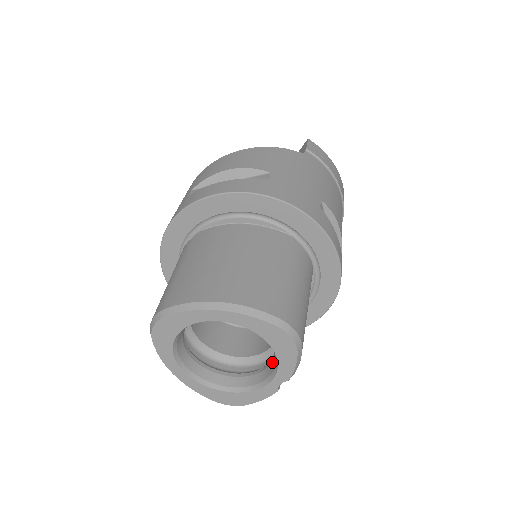
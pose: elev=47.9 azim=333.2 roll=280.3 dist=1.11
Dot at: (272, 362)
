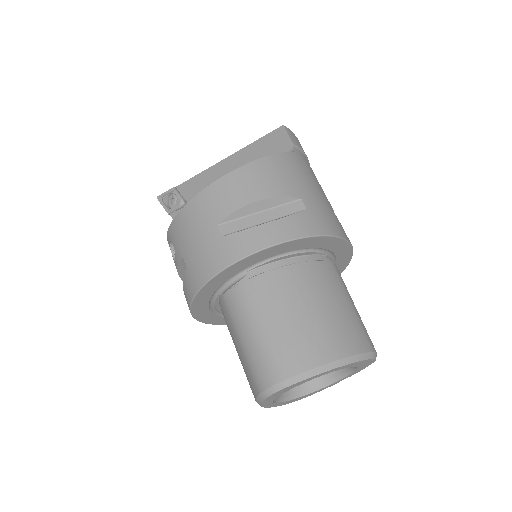
Dot at: occluded
